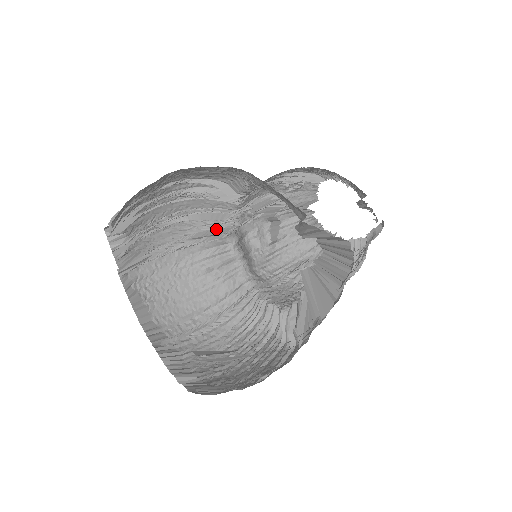
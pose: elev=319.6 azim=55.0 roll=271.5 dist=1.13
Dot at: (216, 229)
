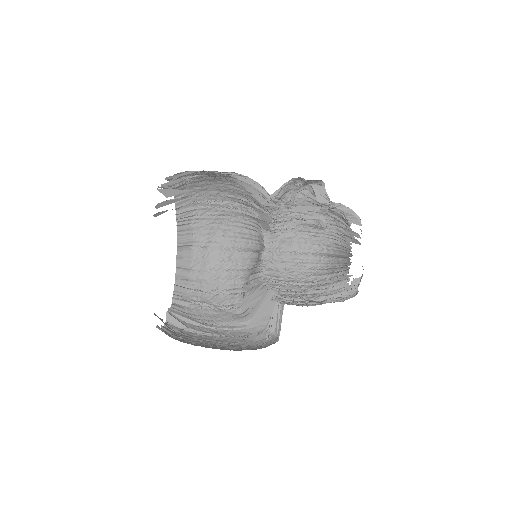
Dot at: (262, 187)
